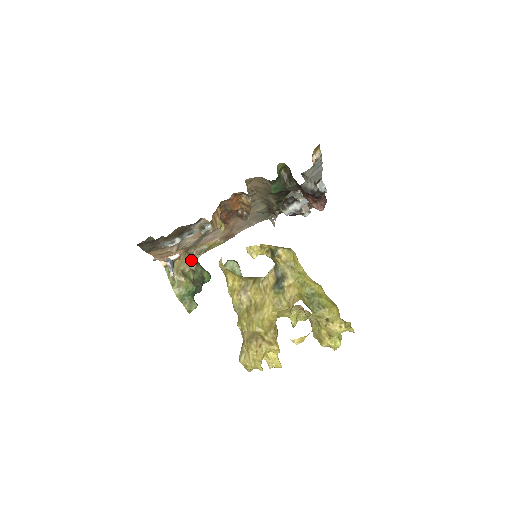
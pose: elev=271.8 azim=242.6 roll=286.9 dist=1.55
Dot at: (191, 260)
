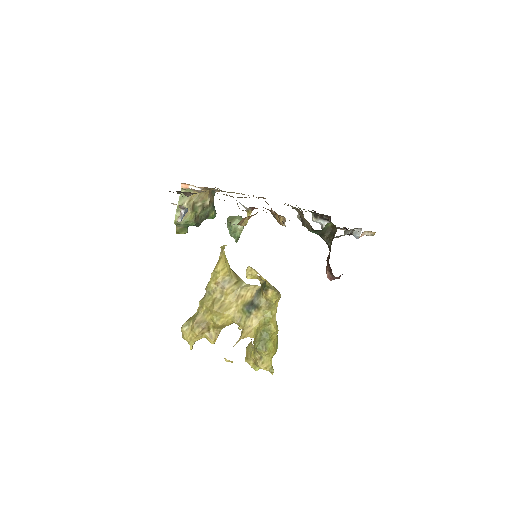
Dot at: (208, 197)
